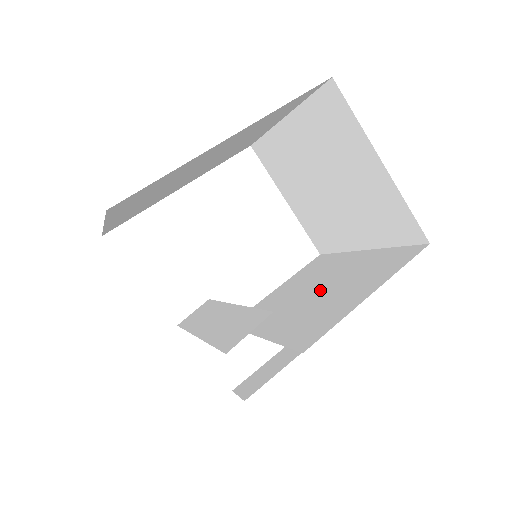
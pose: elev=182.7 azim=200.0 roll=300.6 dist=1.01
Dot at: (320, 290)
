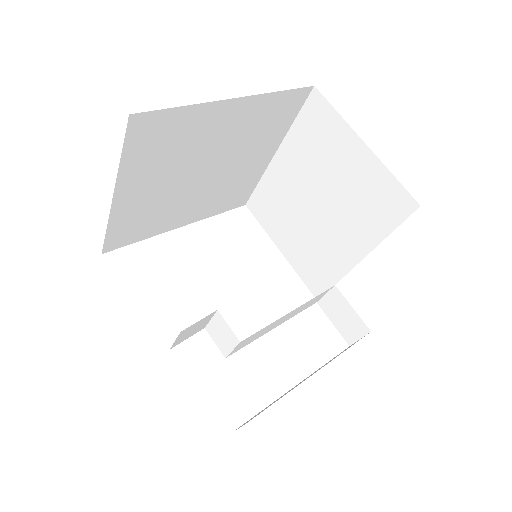
Dot at: occluded
